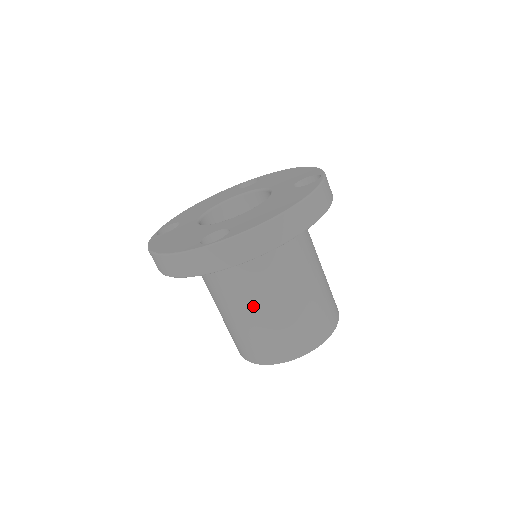
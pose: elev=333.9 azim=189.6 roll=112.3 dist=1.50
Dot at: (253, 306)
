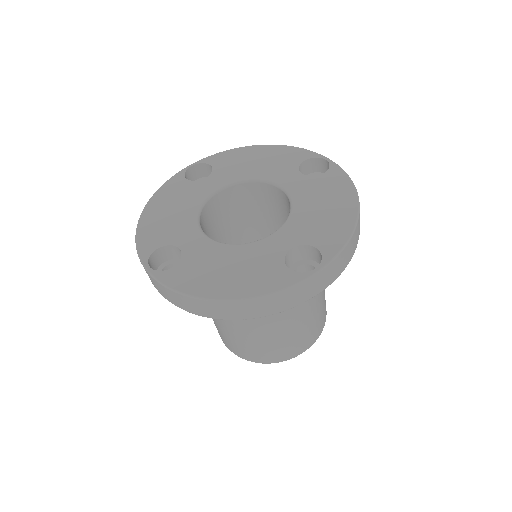
Dot at: occluded
